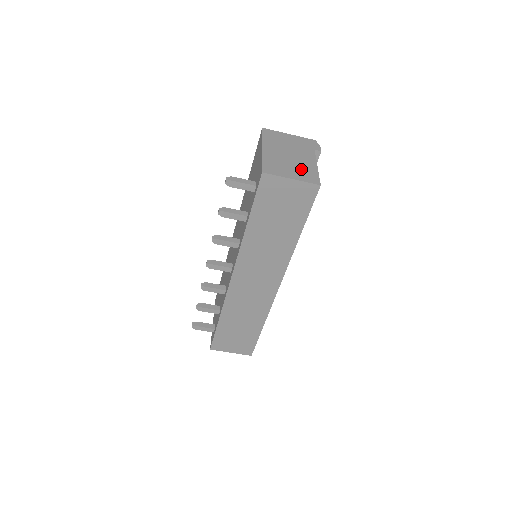
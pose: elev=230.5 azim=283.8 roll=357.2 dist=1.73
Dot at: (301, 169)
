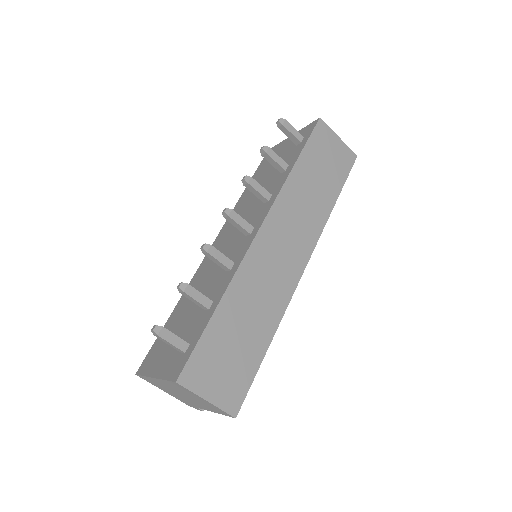
Dot at: occluded
